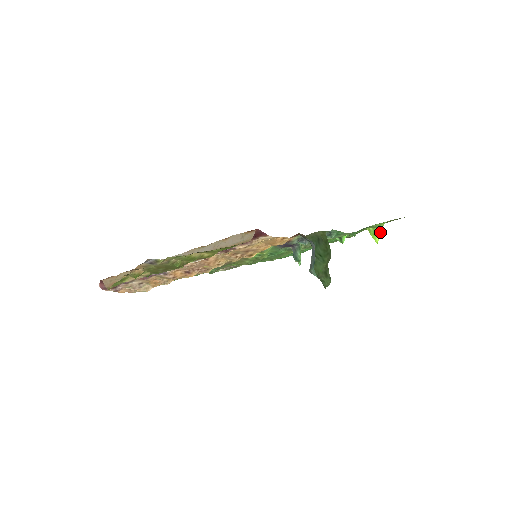
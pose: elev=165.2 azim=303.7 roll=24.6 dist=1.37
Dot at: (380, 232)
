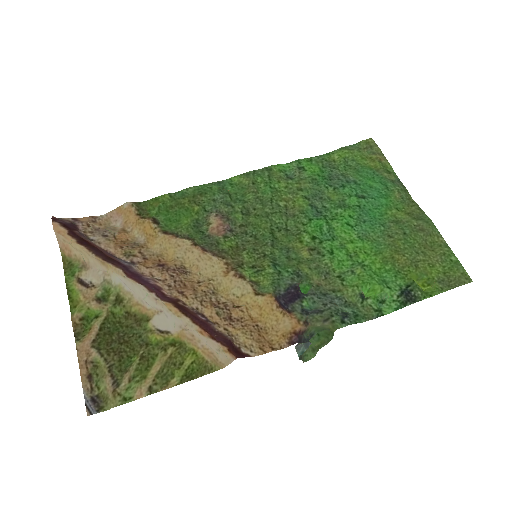
Dot at: occluded
